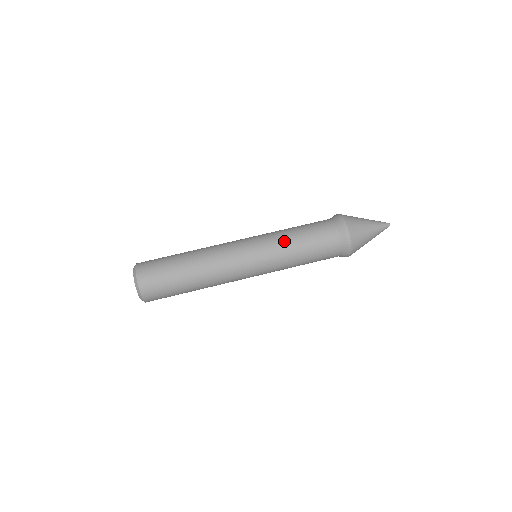
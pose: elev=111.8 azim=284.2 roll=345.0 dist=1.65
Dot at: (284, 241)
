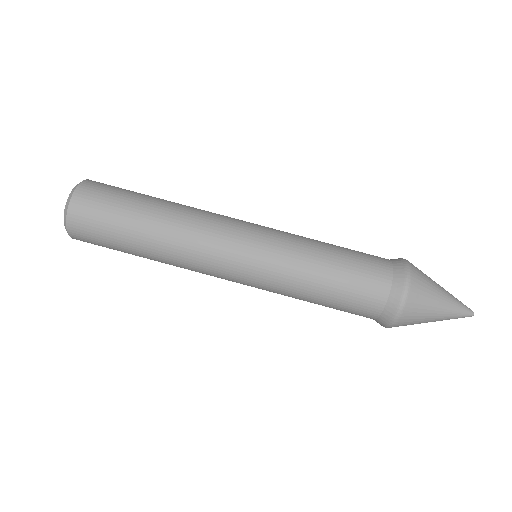
Dot at: (298, 279)
